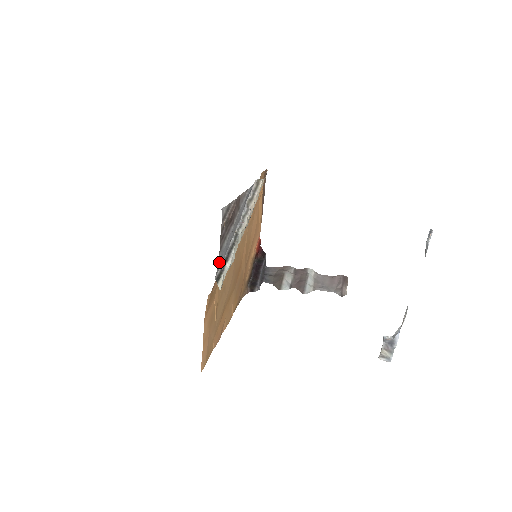
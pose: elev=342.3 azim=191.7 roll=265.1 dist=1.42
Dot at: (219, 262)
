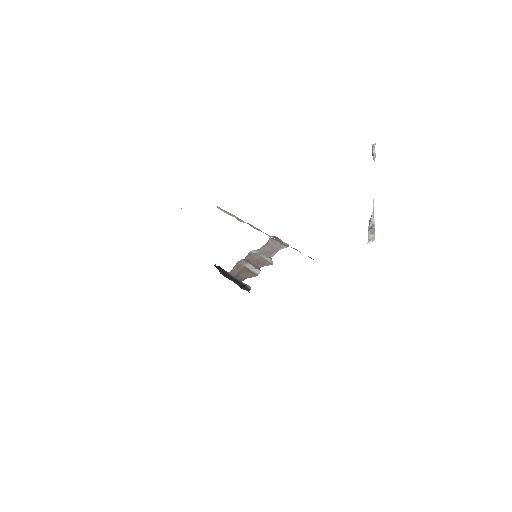
Dot at: occluded
